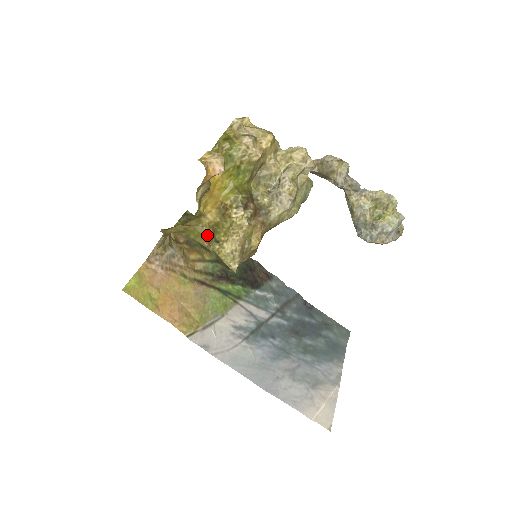
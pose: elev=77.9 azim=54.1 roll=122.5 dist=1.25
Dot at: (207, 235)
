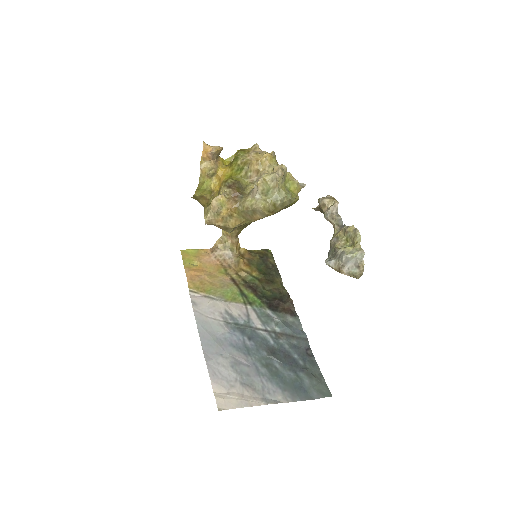
Dot at: occluded
